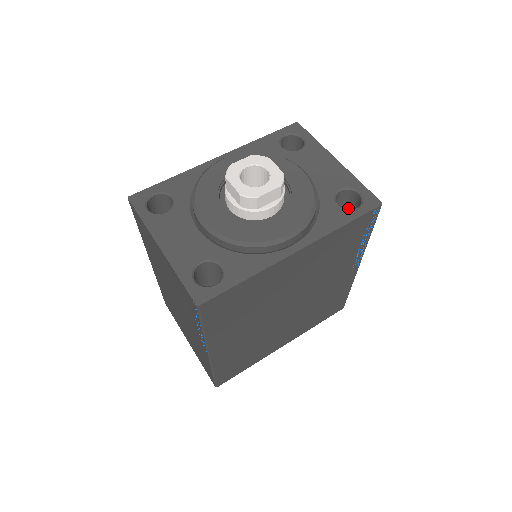
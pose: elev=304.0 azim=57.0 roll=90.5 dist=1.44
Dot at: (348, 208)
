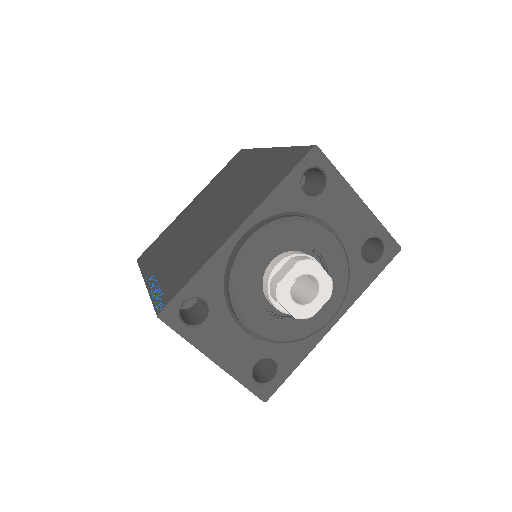
Dot at: occluded
